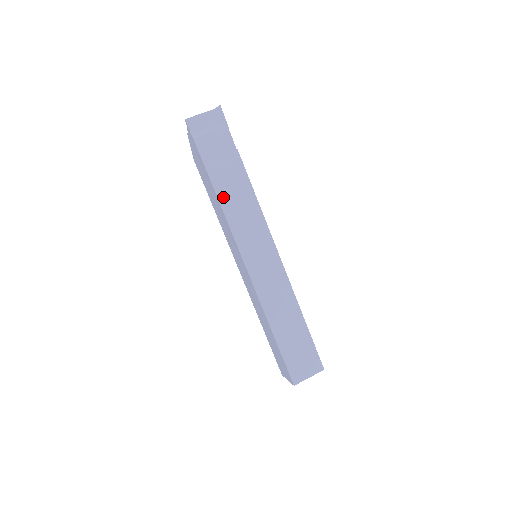
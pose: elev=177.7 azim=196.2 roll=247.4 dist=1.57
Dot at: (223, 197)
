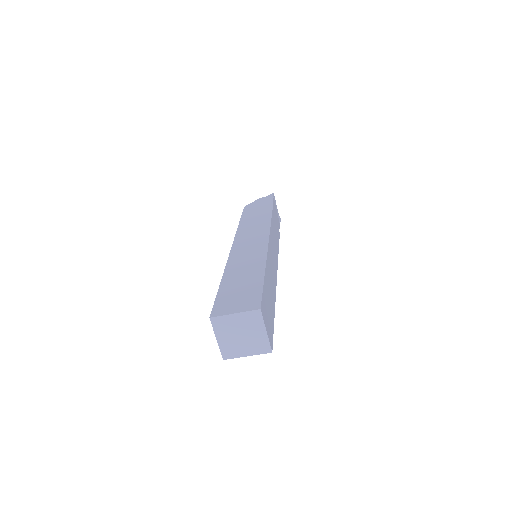
Dot at: (273, 217)
